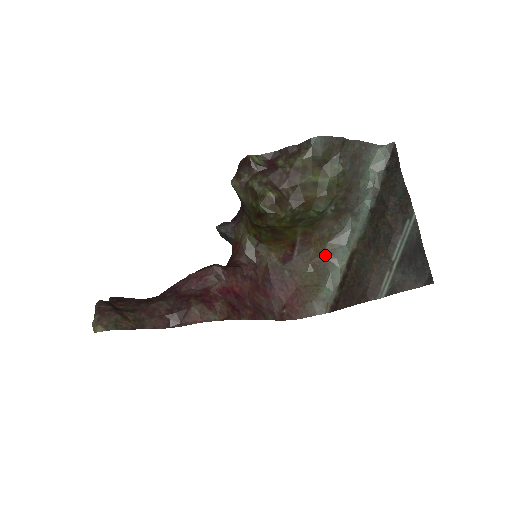
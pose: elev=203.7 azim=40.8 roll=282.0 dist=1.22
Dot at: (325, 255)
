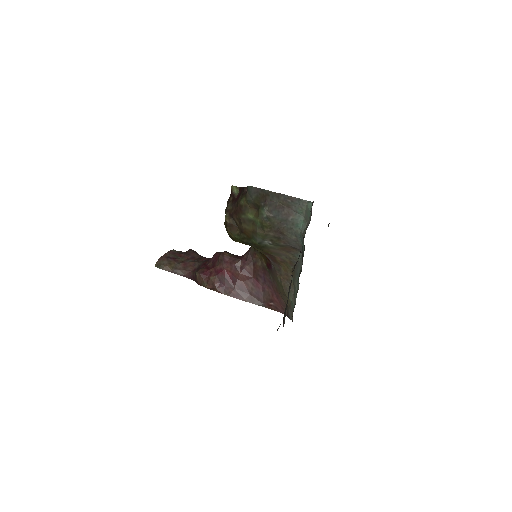
Dot at: occluded
